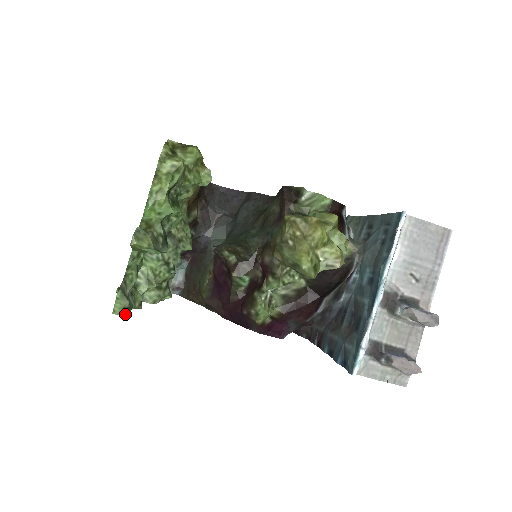
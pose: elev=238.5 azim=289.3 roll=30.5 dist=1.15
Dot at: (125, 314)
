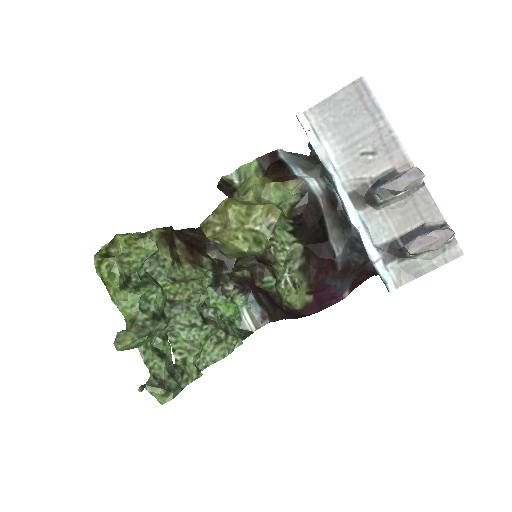
Dot at: (170, 398)
